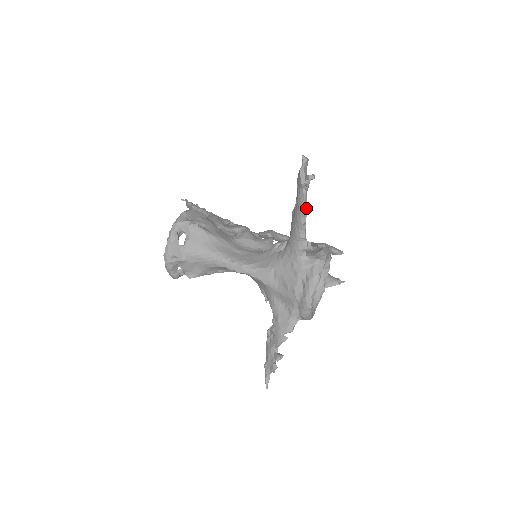
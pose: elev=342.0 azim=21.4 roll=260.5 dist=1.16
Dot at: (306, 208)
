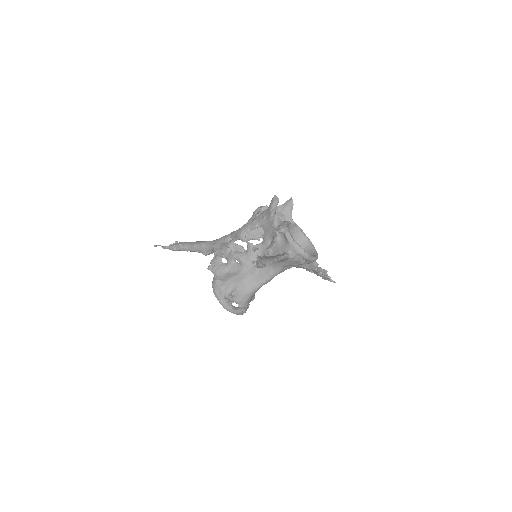
Dot at: (273, 260)
